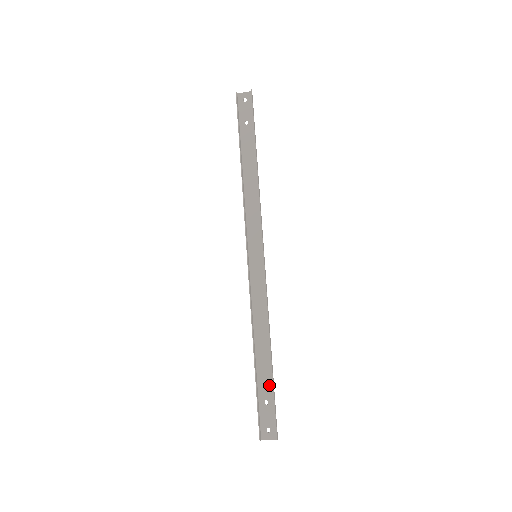
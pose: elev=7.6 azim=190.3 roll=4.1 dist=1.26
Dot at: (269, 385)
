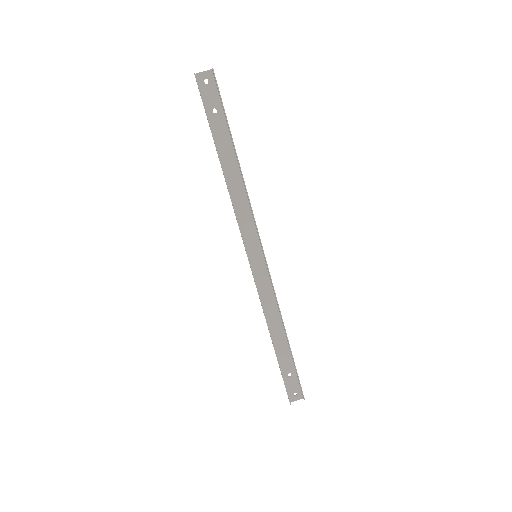
Dot at: (289, 362)
